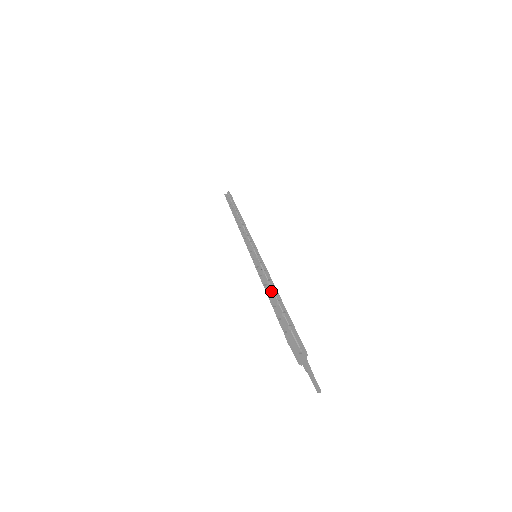
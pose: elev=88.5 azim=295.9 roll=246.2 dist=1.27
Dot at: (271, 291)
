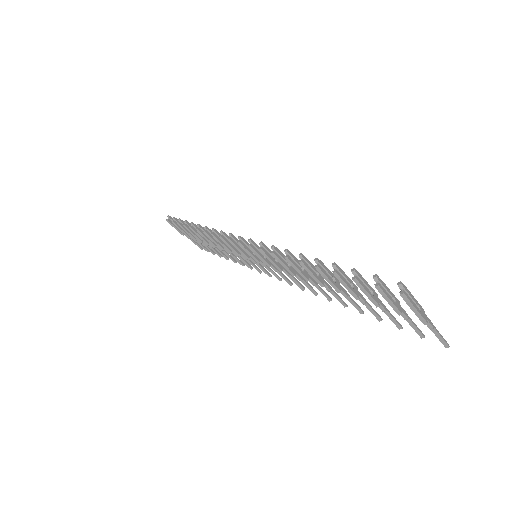
Dot at: (324, 270)
